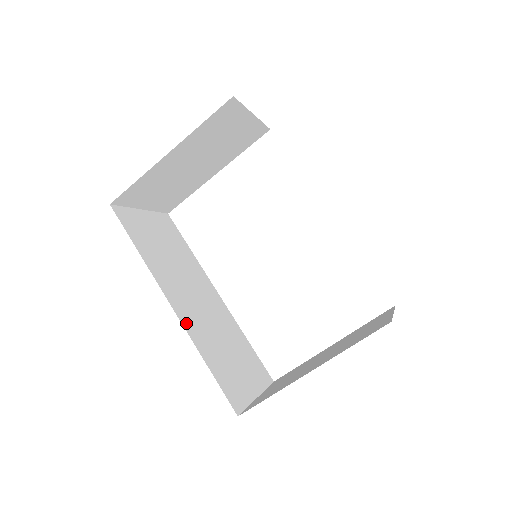
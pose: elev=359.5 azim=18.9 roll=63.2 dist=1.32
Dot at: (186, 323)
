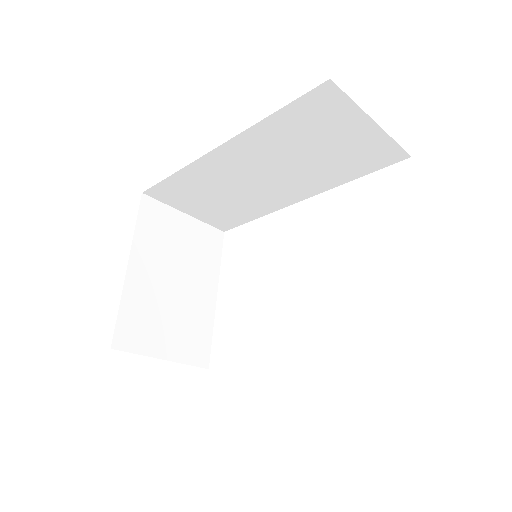
Dot at: occluded
